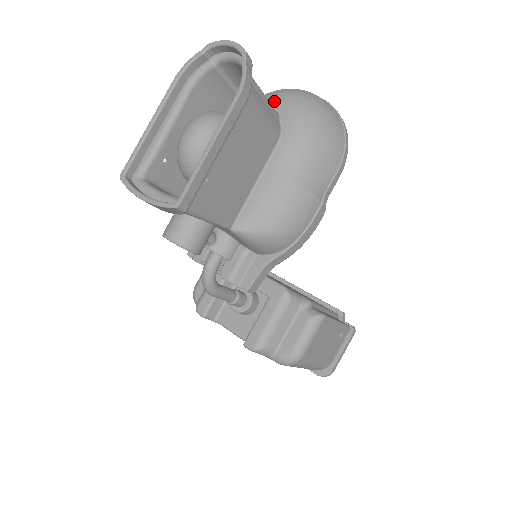
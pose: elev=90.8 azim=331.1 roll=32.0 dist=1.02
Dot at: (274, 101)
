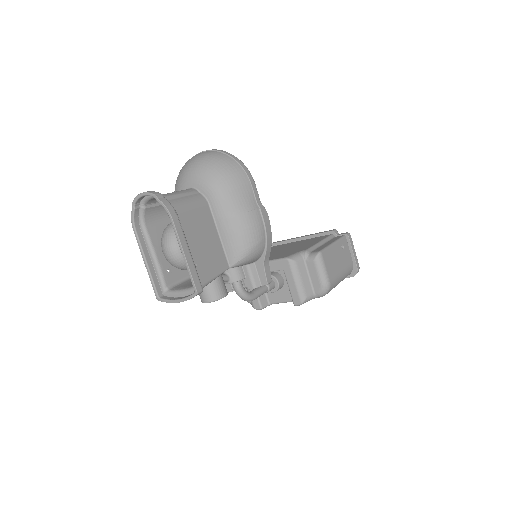
Dot at: (186, 183)
